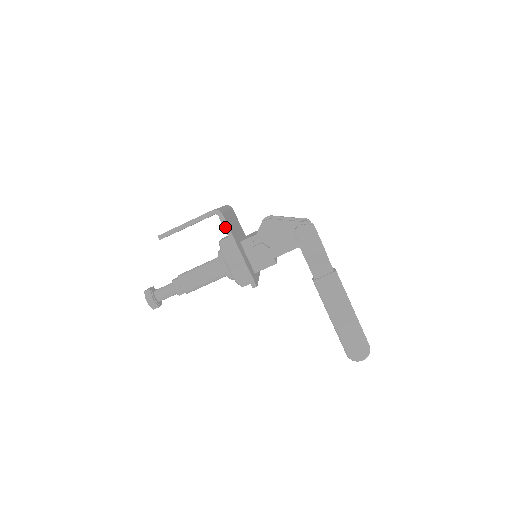
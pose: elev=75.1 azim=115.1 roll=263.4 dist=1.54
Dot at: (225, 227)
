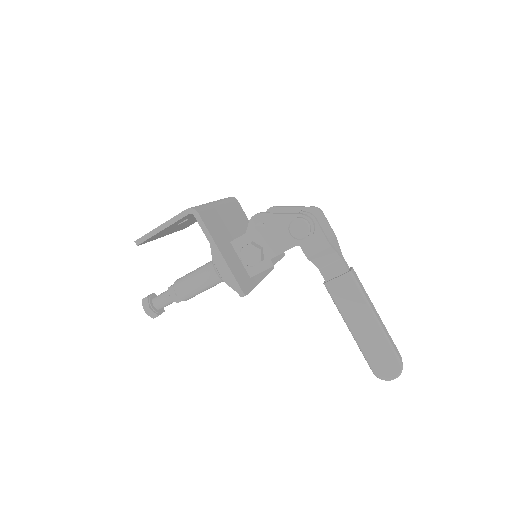
Dot at: (202, 228)
